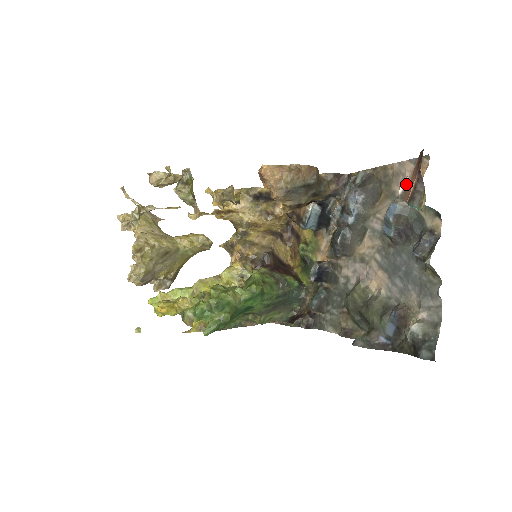
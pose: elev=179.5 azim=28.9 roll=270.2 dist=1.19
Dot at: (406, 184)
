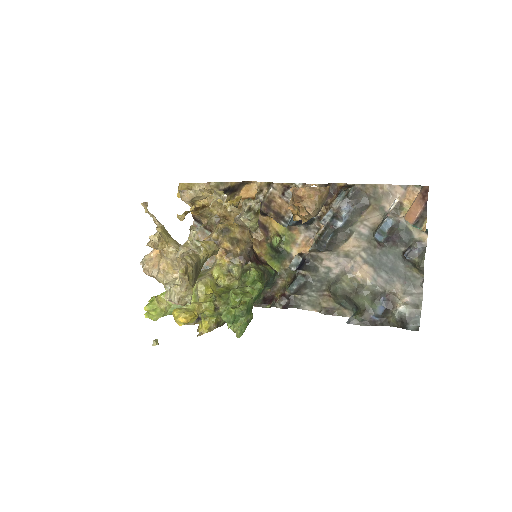
Dot at: (397, 203)
